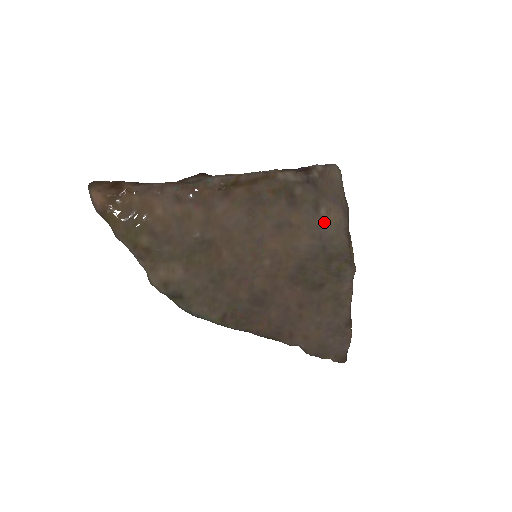
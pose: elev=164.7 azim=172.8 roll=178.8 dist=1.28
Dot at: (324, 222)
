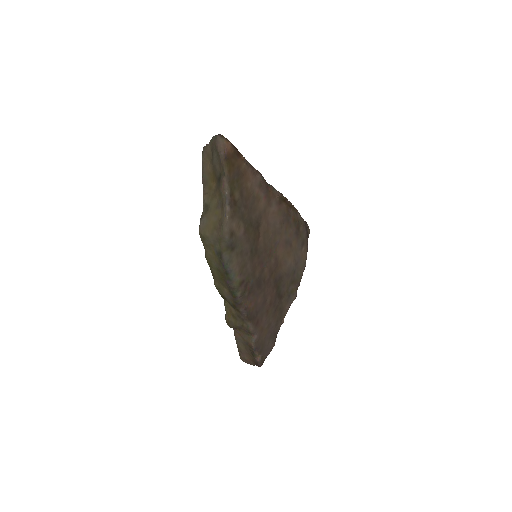
Dot at: (301, 256)
